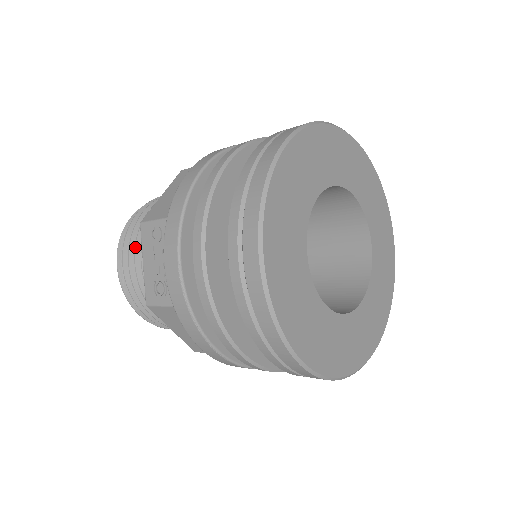
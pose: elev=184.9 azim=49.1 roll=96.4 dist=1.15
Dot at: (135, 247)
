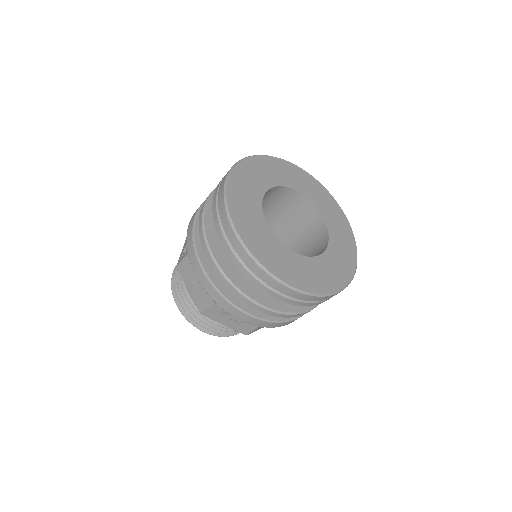
Dot at: occluded
